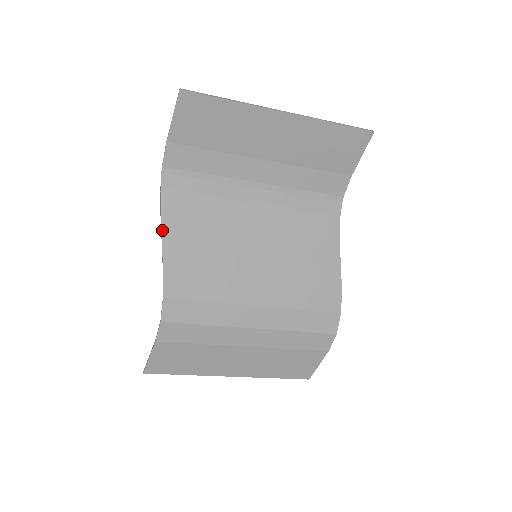
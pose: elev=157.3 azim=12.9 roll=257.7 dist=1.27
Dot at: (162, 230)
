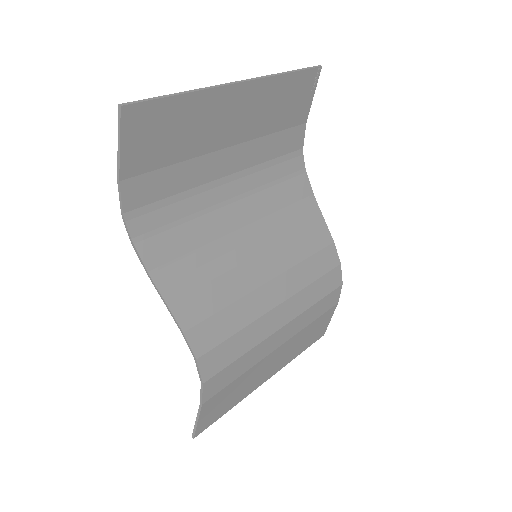
Dot at: (158, 288)
